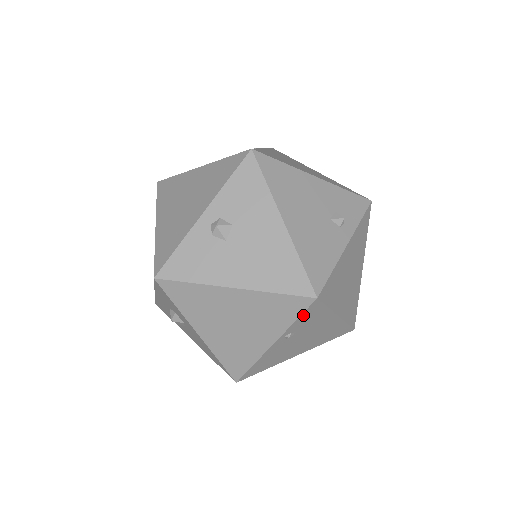
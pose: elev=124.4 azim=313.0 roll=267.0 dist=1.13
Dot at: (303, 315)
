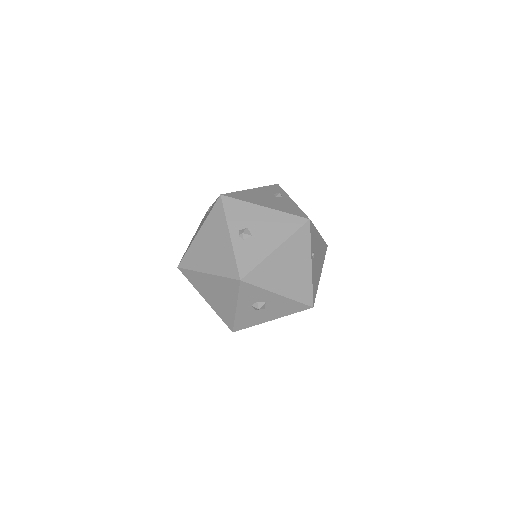
Dot at: (311, 235)
